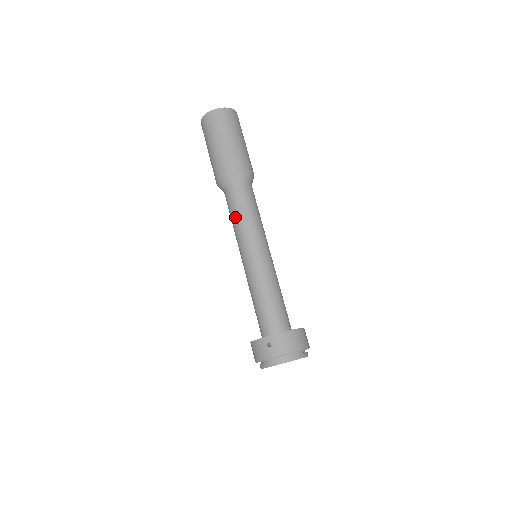
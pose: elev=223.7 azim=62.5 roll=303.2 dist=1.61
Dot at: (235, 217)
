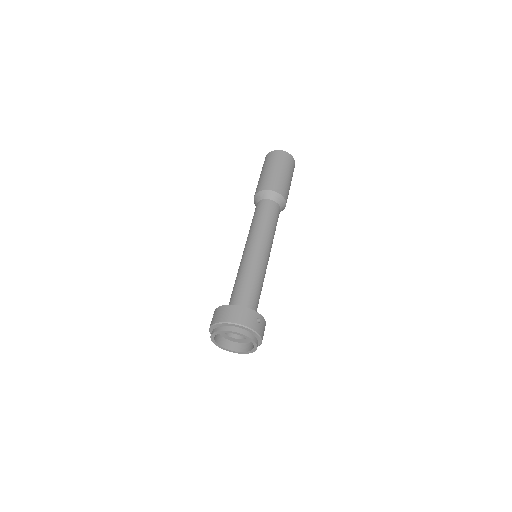
Dot at: occluded
